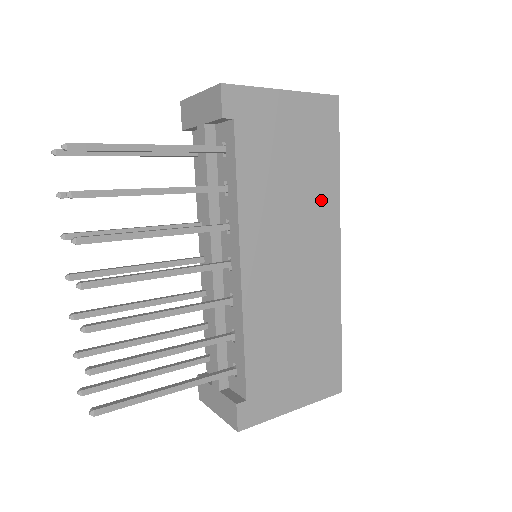
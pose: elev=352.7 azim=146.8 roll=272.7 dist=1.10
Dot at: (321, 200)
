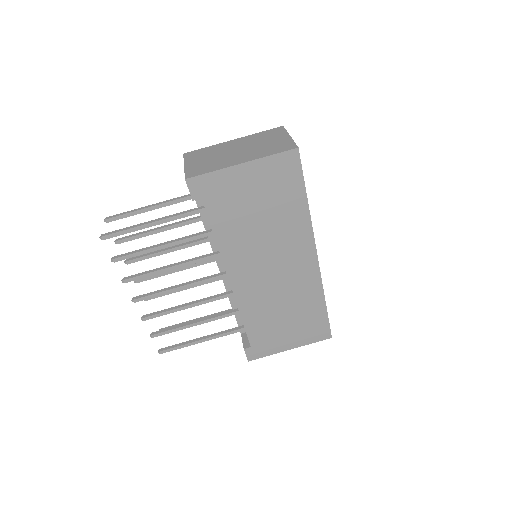
Dot at: (292, 228)
